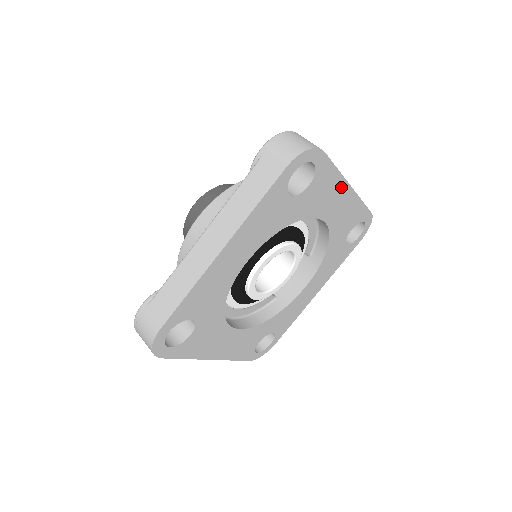
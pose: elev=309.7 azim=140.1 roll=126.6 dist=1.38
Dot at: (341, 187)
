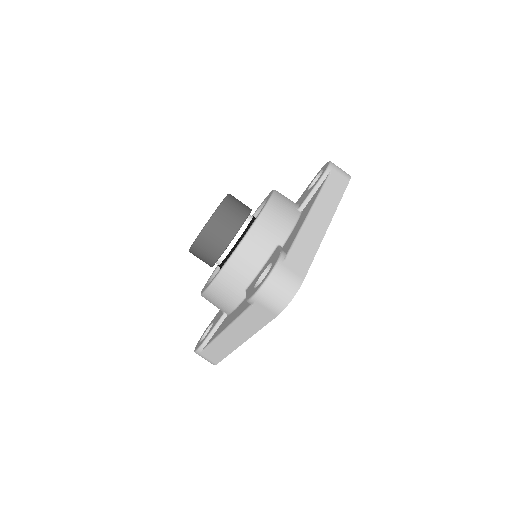
Dot at: occluded
